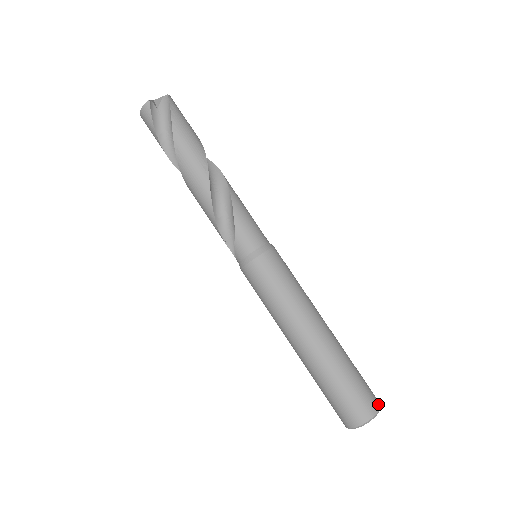
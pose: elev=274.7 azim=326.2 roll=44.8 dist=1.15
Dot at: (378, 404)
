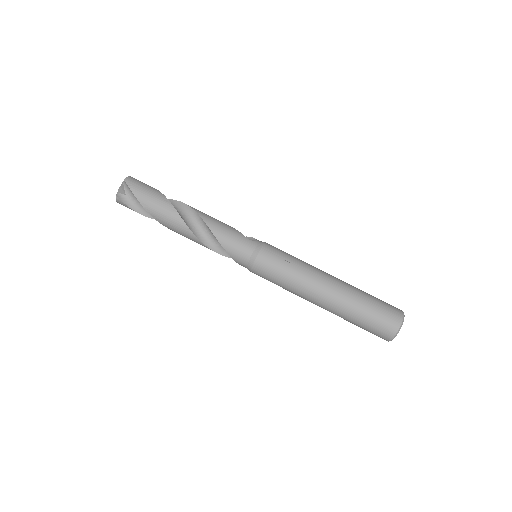
Dot at: (400, 319)
